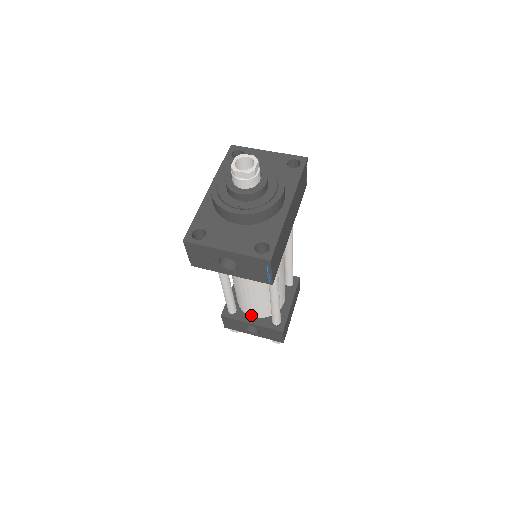
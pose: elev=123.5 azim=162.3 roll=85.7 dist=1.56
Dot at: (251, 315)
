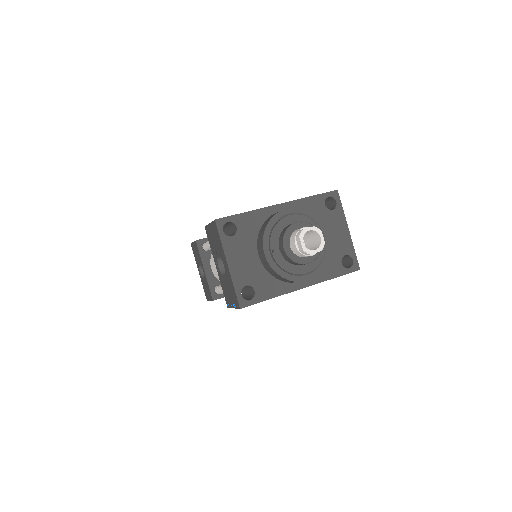
Dot at: (211, 266)
